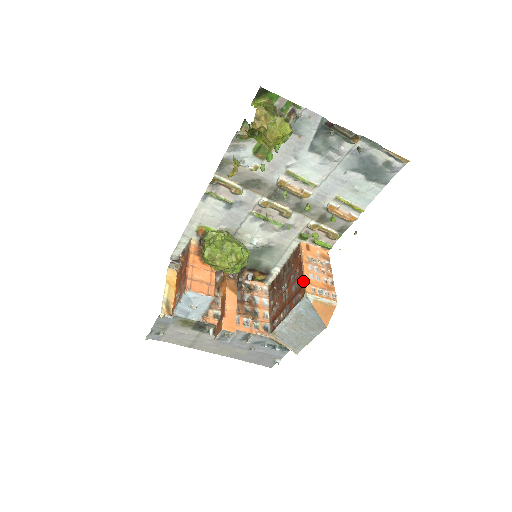
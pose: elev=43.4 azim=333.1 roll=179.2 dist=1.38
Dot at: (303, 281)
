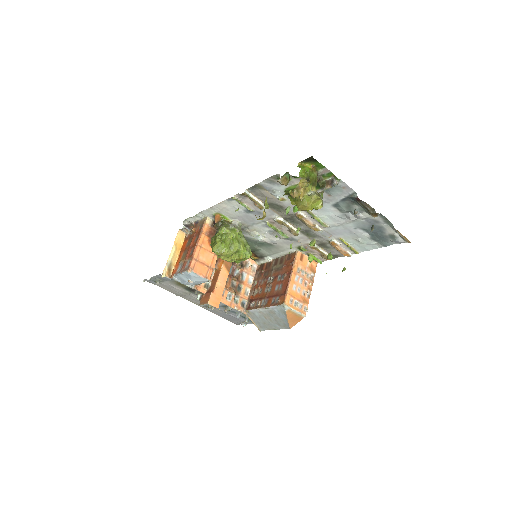
Dot at: (286, 291)
